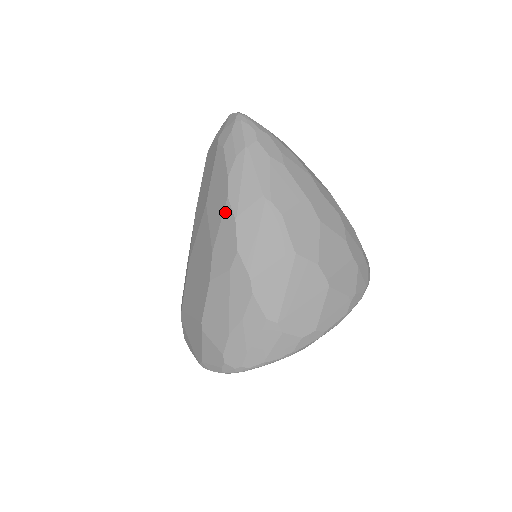
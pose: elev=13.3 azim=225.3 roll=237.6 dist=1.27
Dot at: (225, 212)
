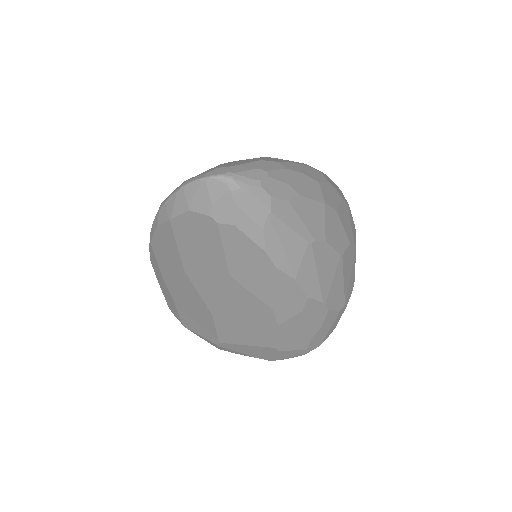
Dot at: (278, 279)
